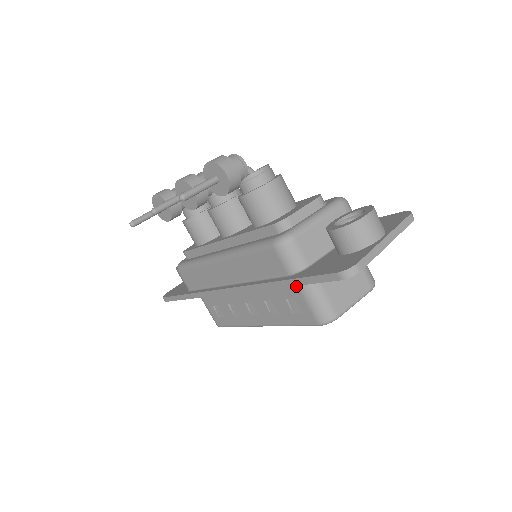
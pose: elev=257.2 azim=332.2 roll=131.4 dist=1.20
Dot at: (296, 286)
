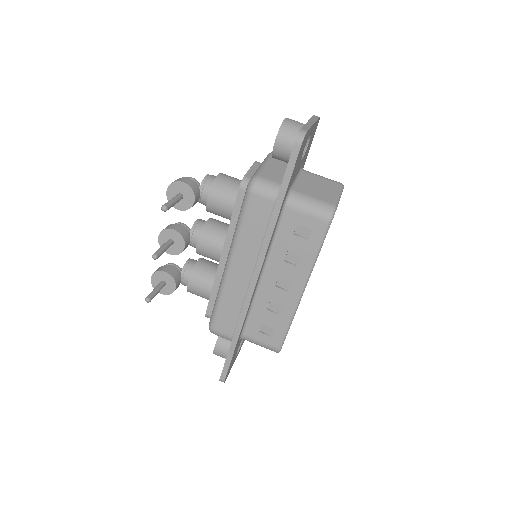
Dot at: (289, 210)
